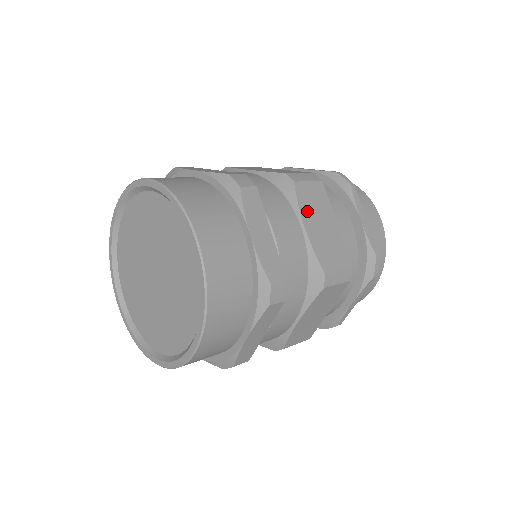
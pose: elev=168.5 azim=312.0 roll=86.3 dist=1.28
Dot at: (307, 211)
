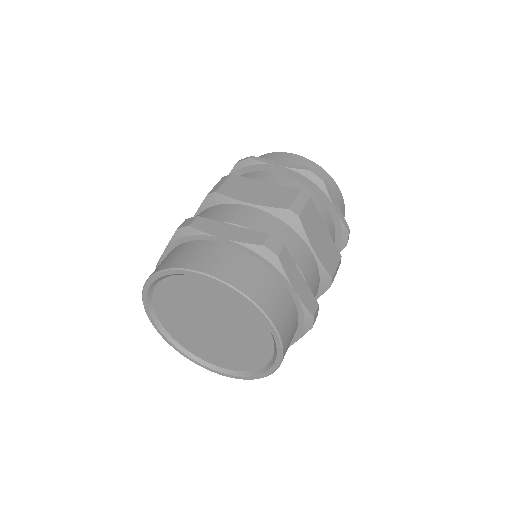
Dot at: occluded
